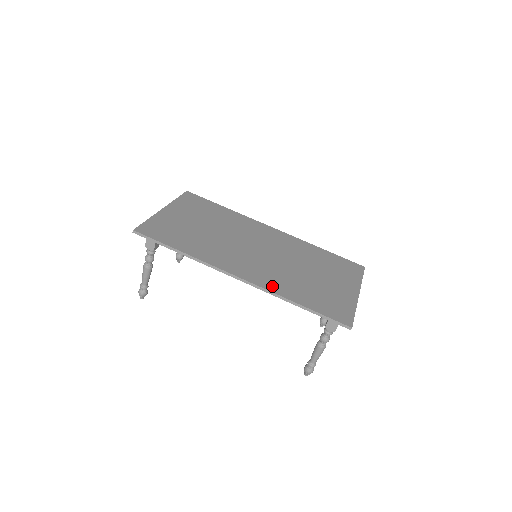
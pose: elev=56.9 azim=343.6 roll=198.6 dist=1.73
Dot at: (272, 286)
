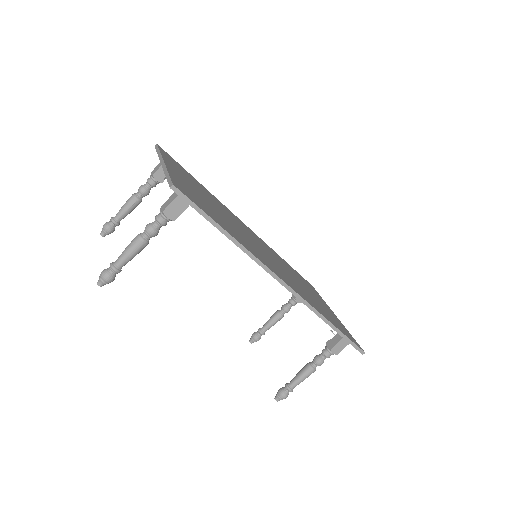
Dot at: (306, 298)
